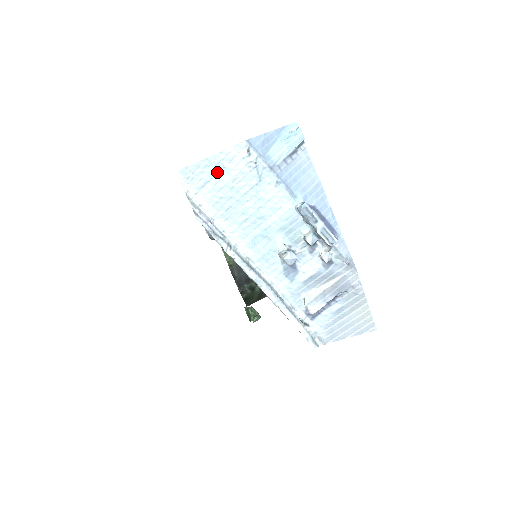
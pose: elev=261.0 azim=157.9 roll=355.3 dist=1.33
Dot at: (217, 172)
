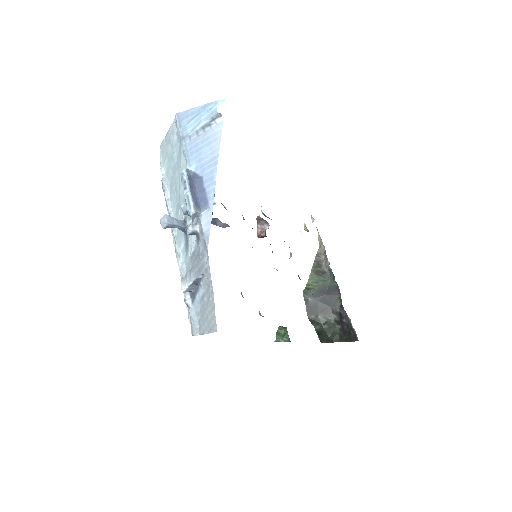
Dot at: (169, 145)
